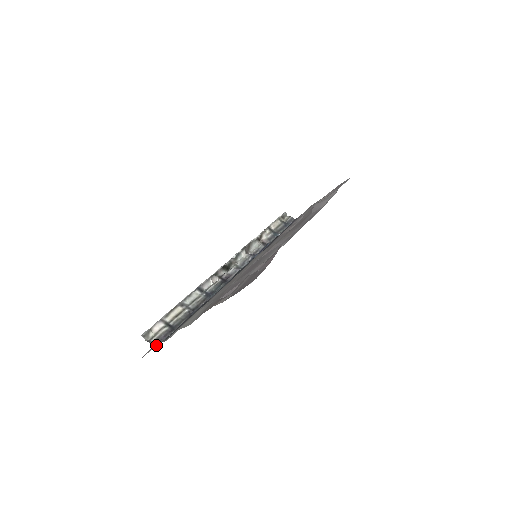
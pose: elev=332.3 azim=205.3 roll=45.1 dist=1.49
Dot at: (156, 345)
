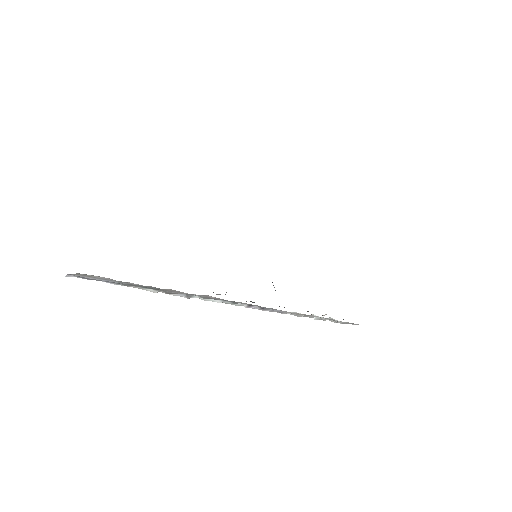
Dot at: occluded
